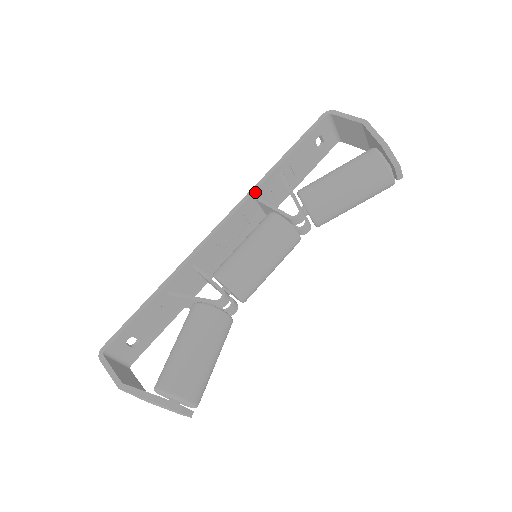
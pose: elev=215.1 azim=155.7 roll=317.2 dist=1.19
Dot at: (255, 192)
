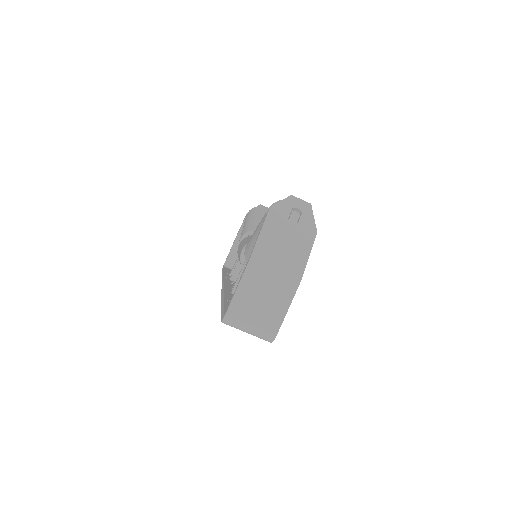
Dot at: occluded
